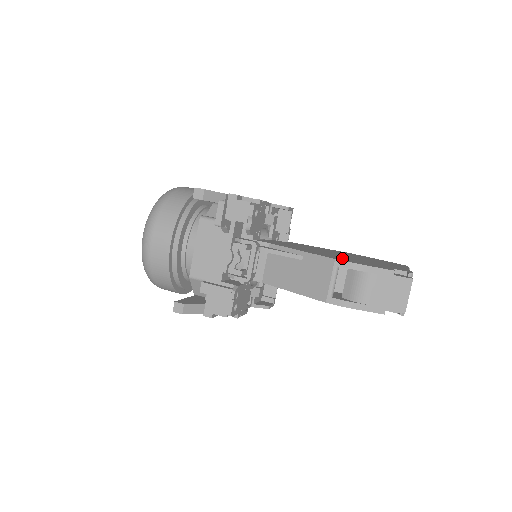
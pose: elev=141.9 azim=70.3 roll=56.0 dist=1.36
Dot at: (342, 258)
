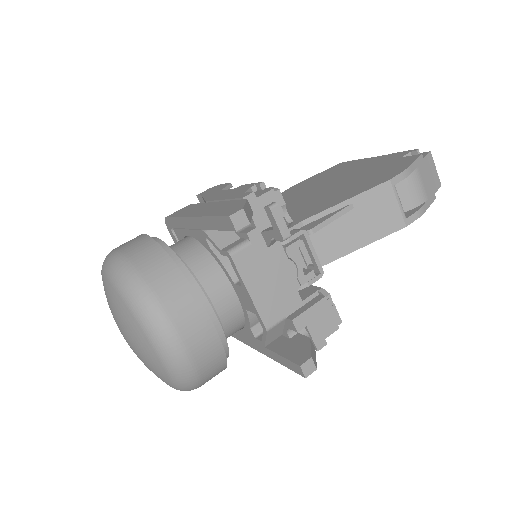
Dot at: (368, 180)
